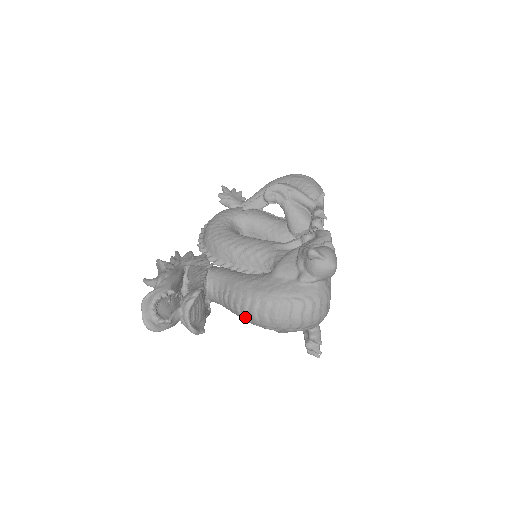
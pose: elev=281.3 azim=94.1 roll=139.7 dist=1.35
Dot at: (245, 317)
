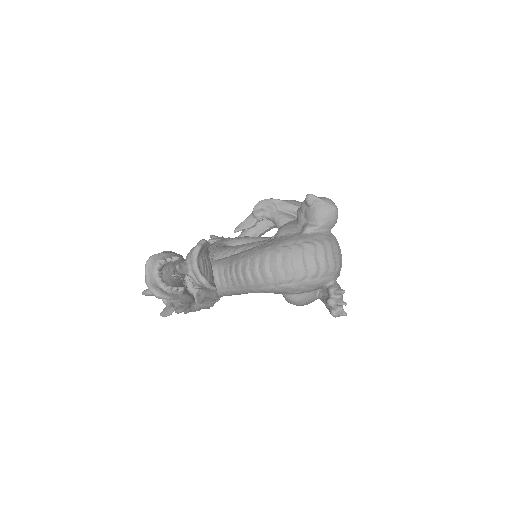
Dot at: (257, 281)
